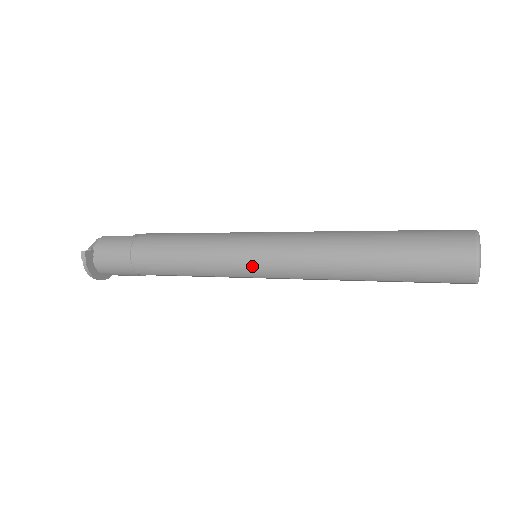
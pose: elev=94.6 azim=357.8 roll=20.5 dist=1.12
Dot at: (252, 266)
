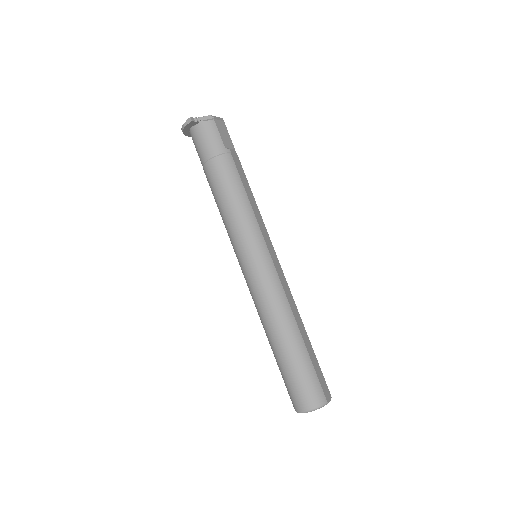
Dot at: (243, 264)
